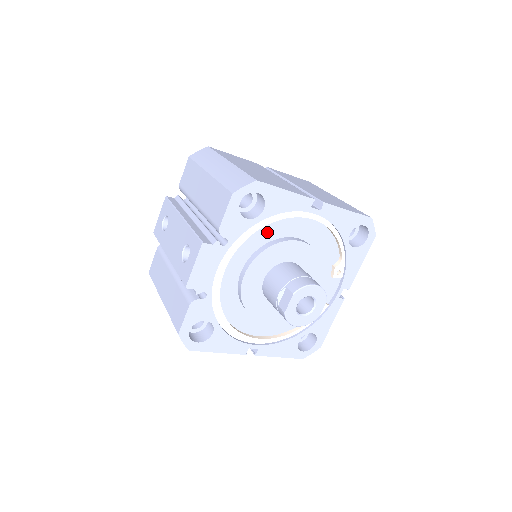
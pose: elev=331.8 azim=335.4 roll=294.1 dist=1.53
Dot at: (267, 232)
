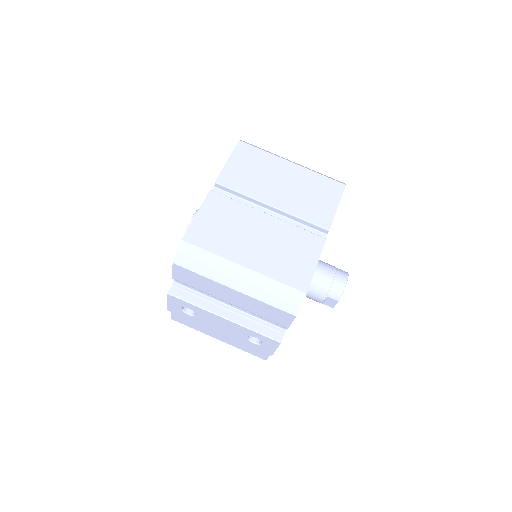
Dot at: occluded
